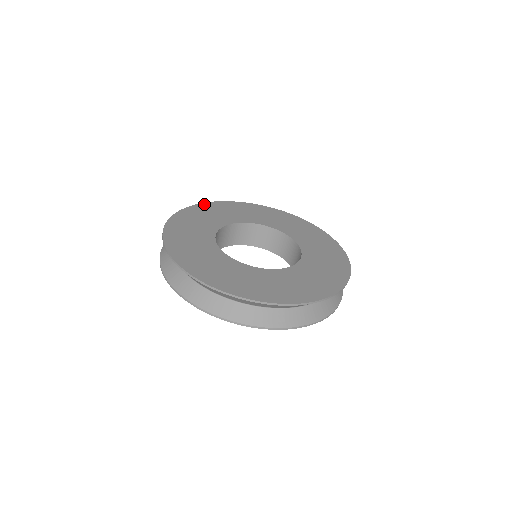
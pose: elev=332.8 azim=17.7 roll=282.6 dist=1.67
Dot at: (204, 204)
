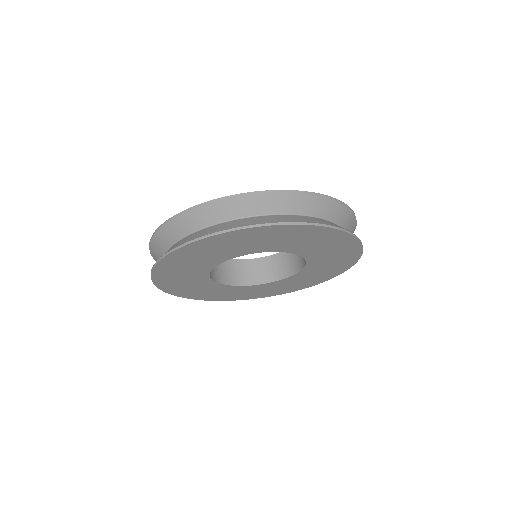
Dot at: occluded
